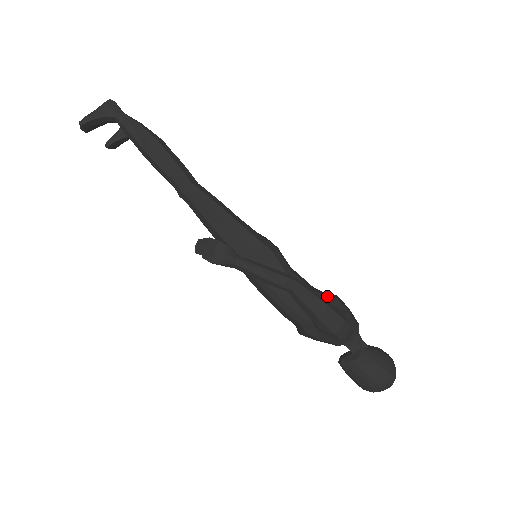
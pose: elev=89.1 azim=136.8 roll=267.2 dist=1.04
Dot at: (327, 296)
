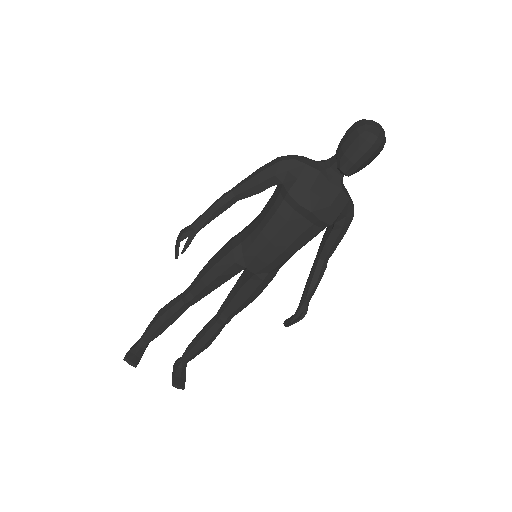
Dot at: occluded
